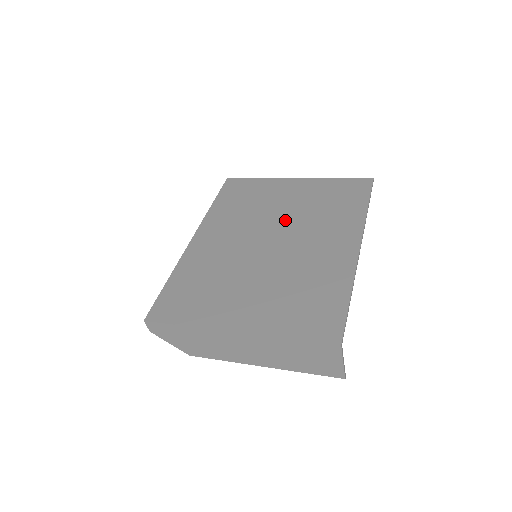
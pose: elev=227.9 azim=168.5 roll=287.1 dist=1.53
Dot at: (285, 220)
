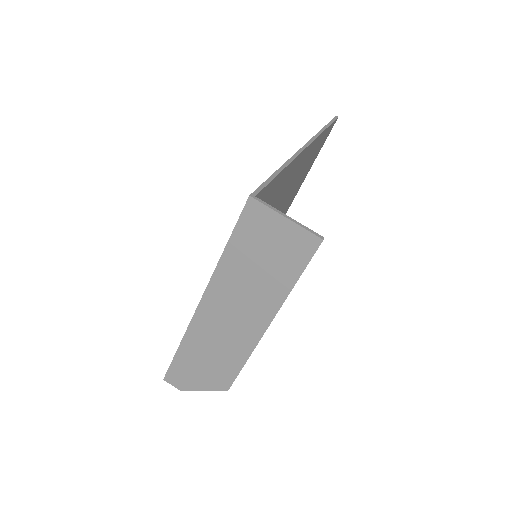
Dot at: occluded
